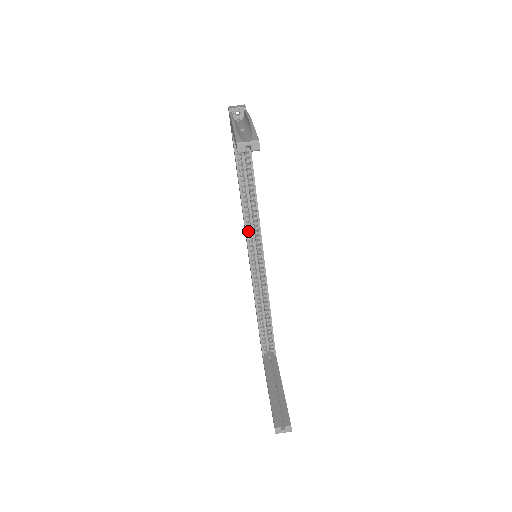
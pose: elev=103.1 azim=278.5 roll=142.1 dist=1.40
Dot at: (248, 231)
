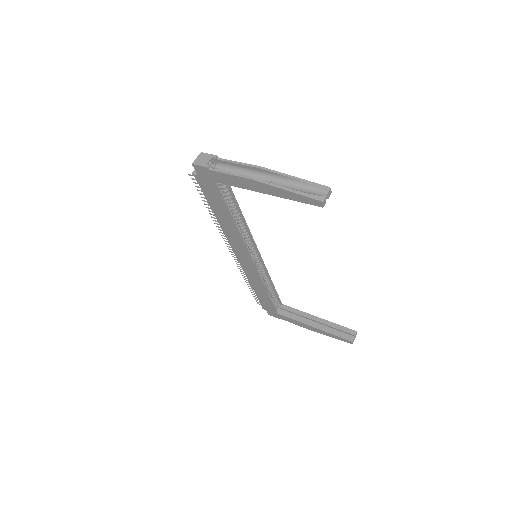
Dot at: (244, 244)
